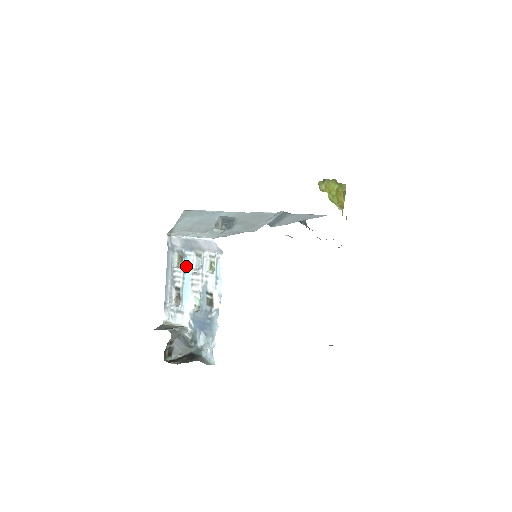
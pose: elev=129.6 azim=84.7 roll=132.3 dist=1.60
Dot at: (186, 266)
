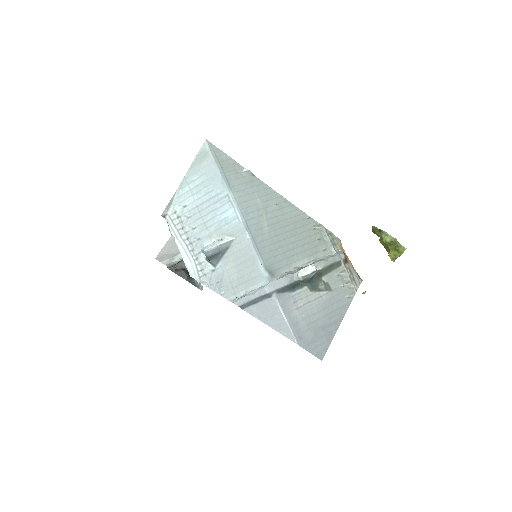
Dot at: occluded
